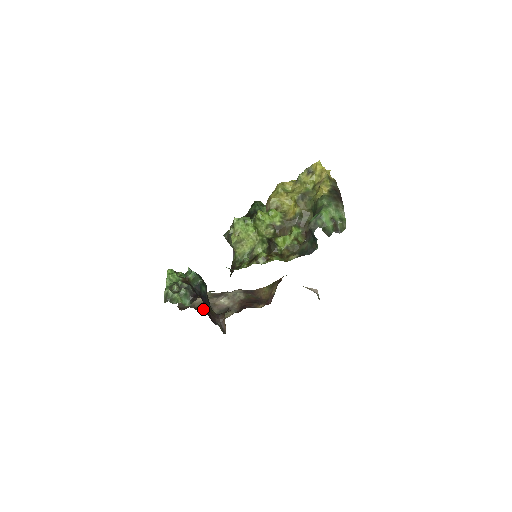
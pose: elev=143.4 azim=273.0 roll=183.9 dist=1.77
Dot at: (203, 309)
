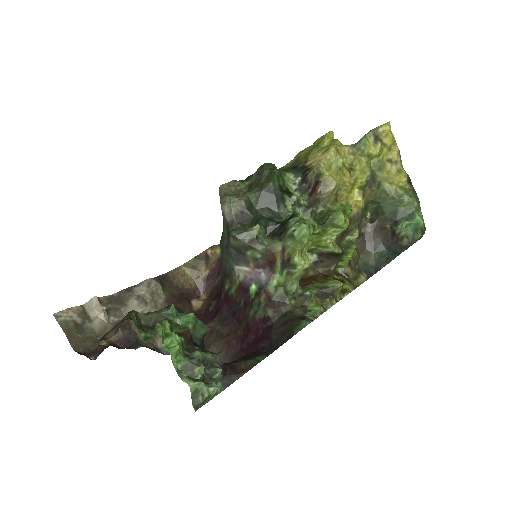
Dot at: (126, 341)
